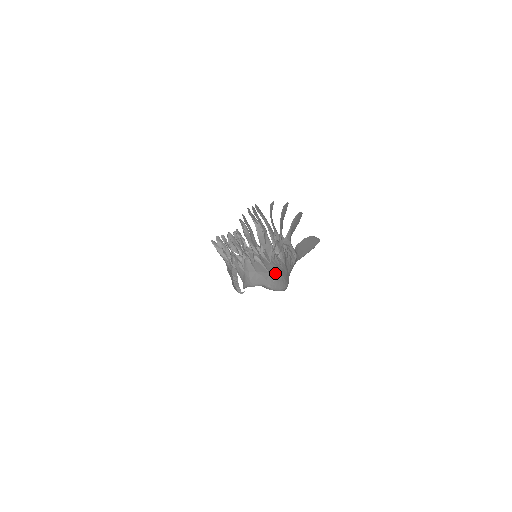
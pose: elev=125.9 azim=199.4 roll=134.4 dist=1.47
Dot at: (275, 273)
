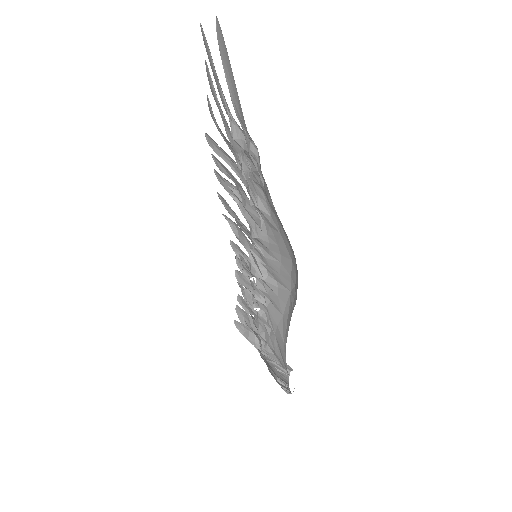
Dot at: (290, 275)
